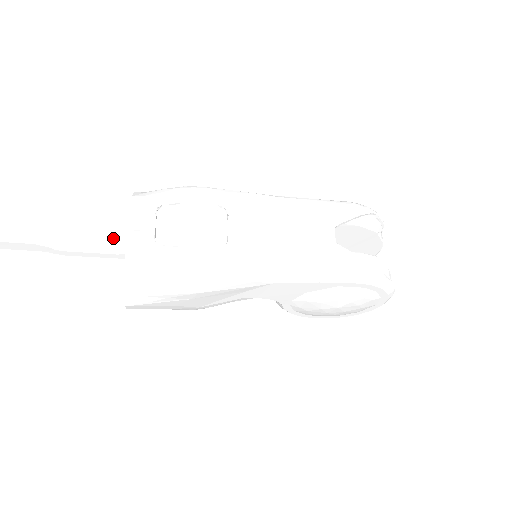
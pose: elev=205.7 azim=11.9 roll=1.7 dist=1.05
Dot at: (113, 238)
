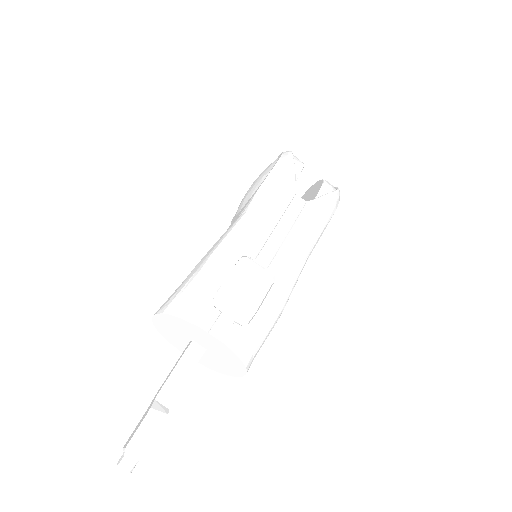
Dot at: (183, 355)
